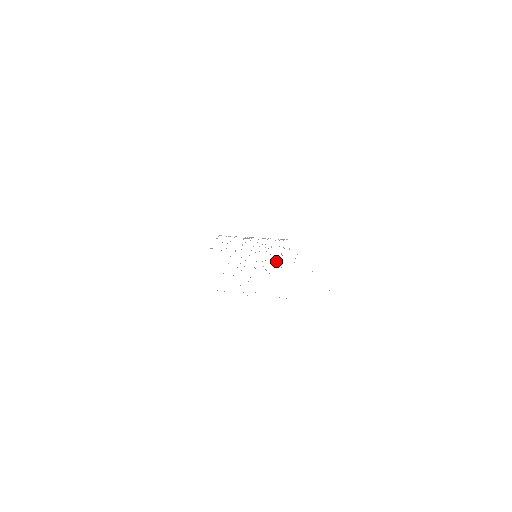
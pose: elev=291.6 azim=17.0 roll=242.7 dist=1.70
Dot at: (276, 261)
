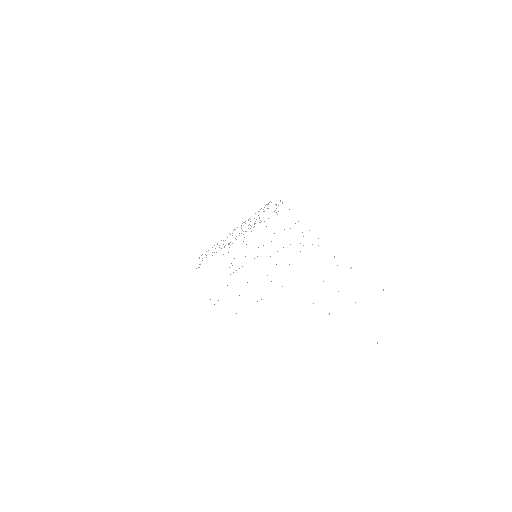
Dot at: occluded
